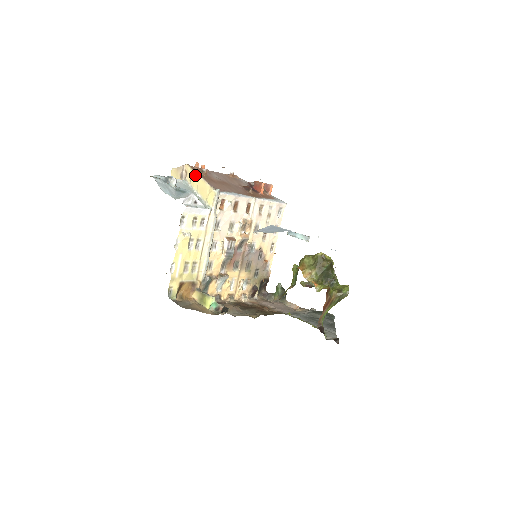
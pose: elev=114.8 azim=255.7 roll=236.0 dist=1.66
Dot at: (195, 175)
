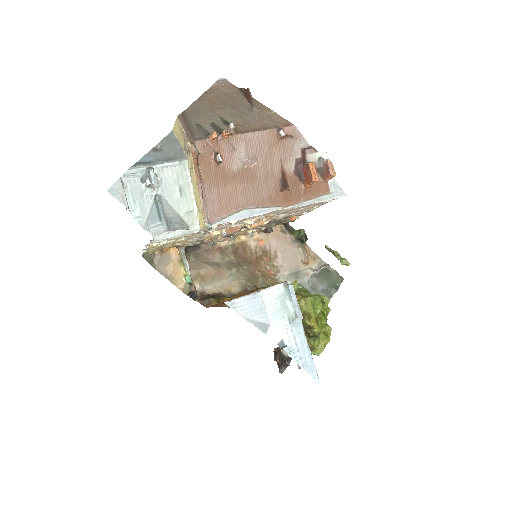
Dot at: (194, 175)
